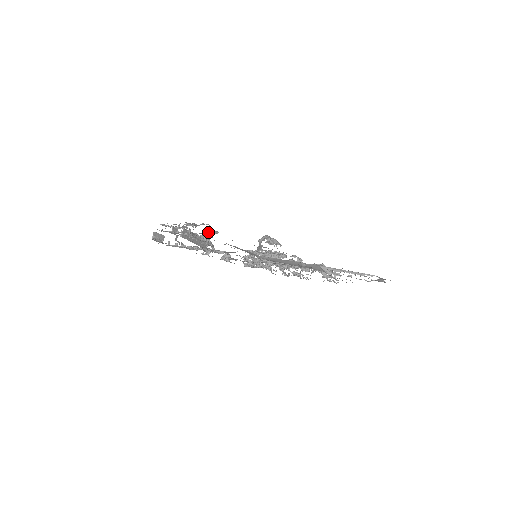
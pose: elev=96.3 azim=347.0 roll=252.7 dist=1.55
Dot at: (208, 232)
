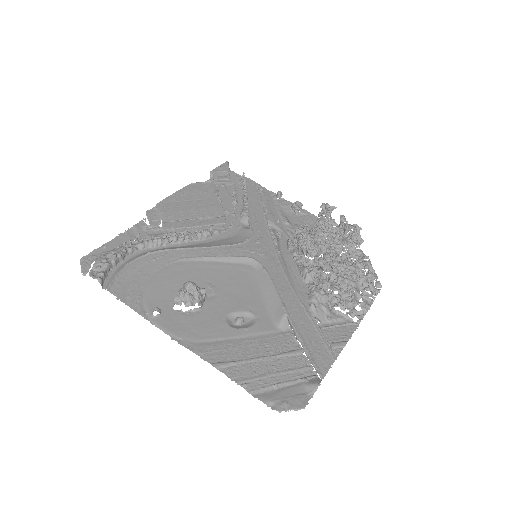
Dot at: (113, 277)
